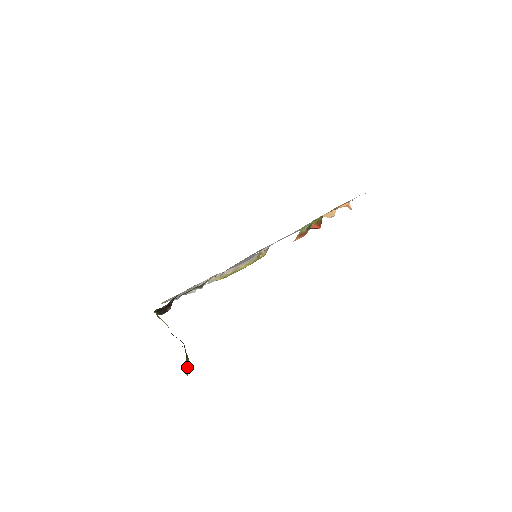
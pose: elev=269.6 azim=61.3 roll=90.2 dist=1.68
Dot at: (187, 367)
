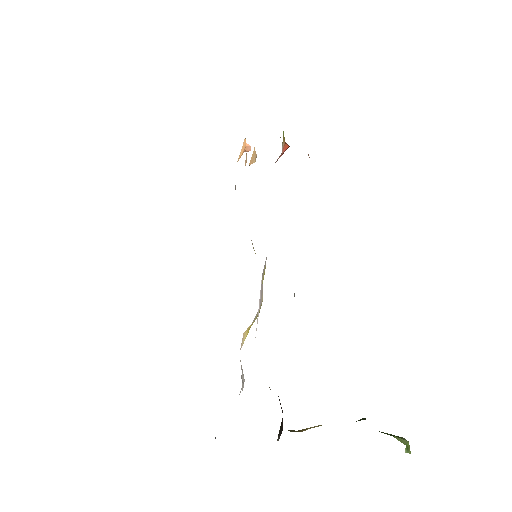
Dot at: (403, 441)
